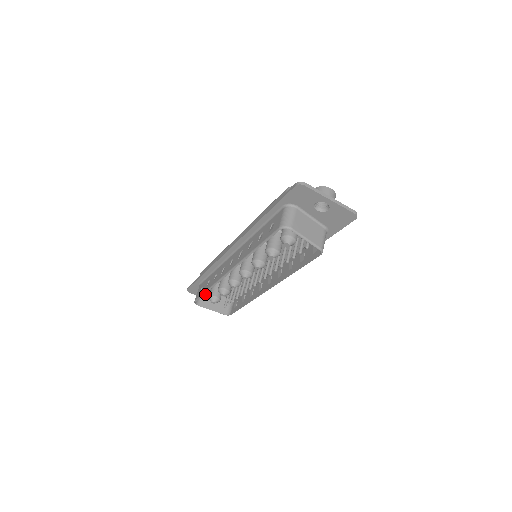
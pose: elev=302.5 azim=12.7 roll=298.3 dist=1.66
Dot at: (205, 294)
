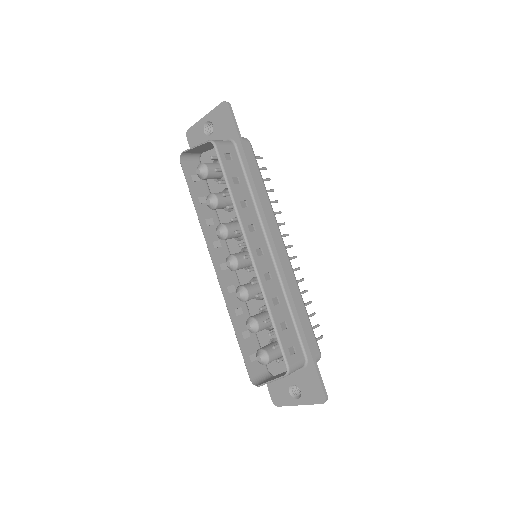
Dot at: (273, 377)
